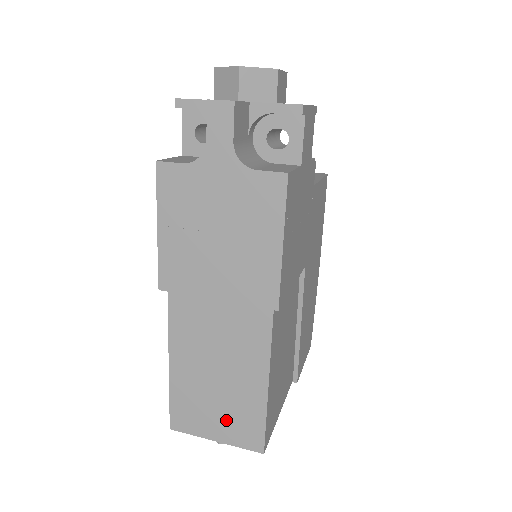
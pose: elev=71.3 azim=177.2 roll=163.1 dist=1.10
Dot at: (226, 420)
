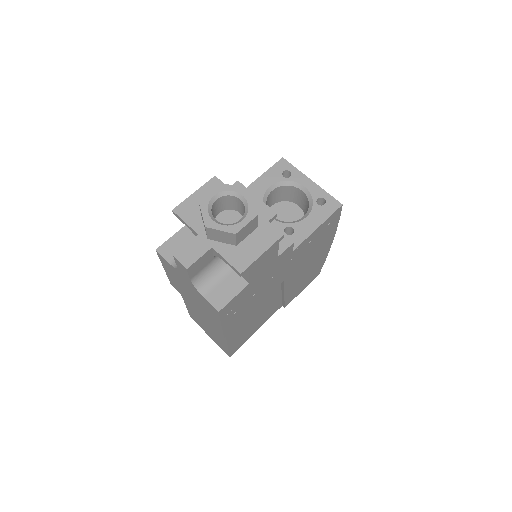
Dot at: (213, 337)
